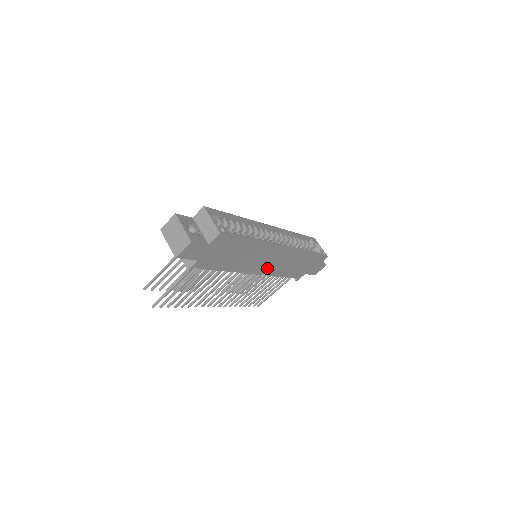
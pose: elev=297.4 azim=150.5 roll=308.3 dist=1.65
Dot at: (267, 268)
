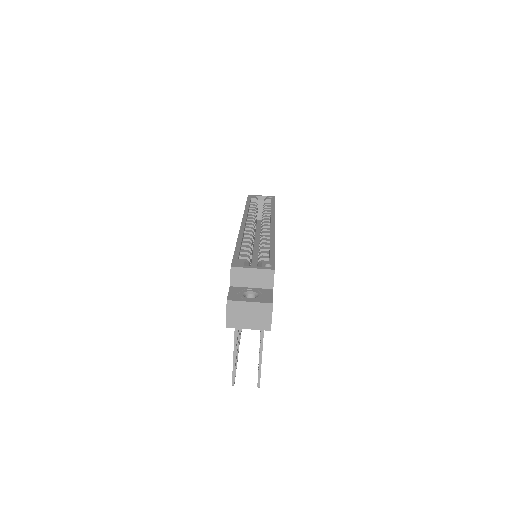
Dot at: occluded
